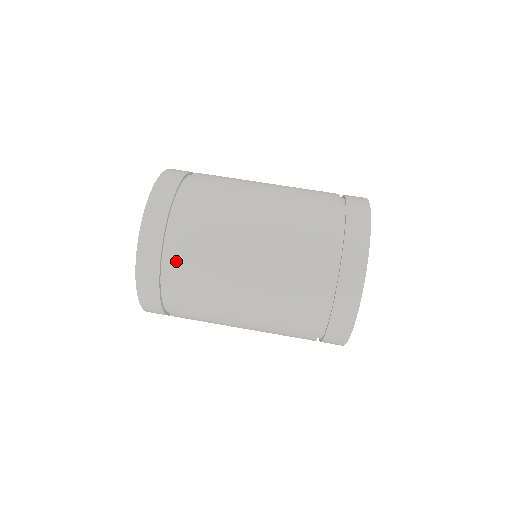
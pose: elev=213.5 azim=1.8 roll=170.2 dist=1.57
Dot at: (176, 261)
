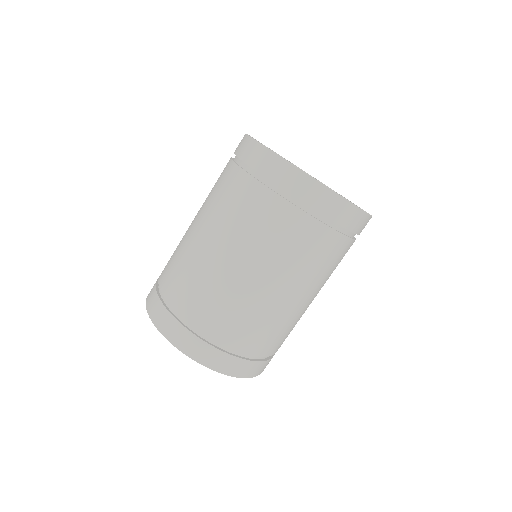
Dot at: (209, 327)
